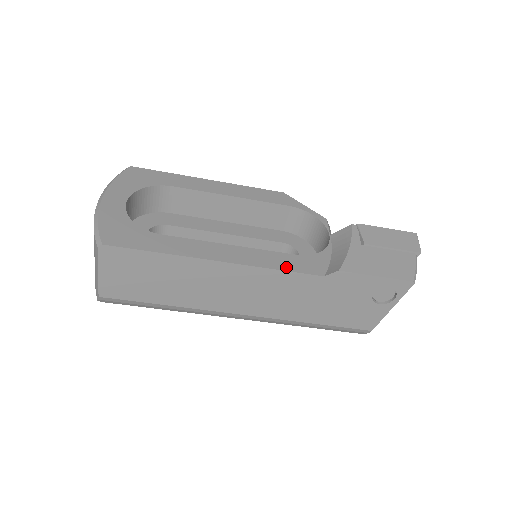
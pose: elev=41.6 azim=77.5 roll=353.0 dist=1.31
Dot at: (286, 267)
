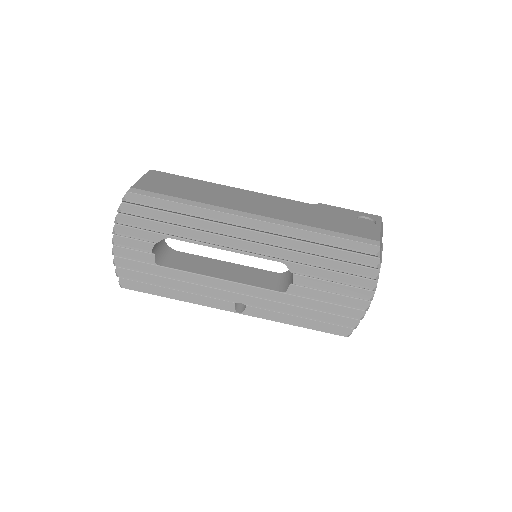
Dot at: occluded
